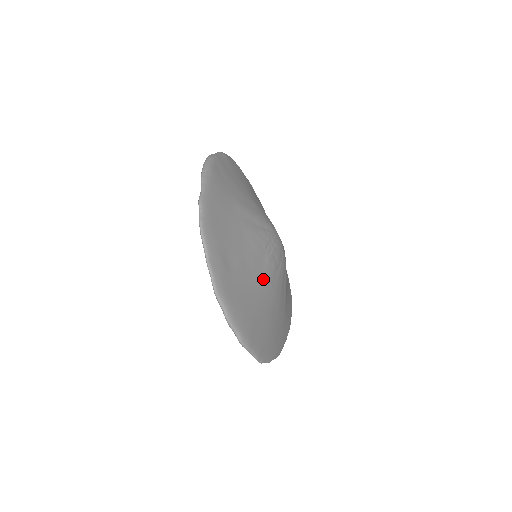
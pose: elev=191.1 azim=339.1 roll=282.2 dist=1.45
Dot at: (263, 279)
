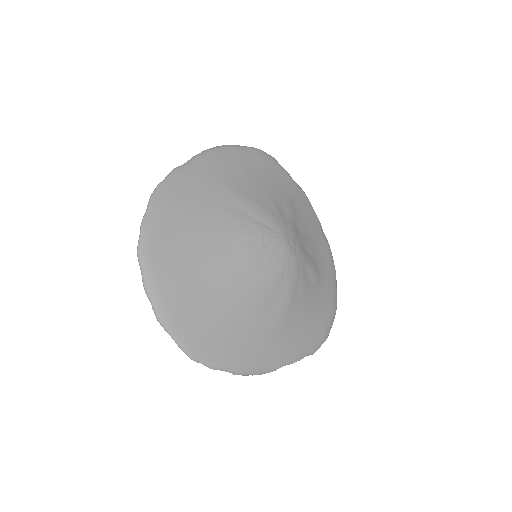
Dot at: (226, 268)
